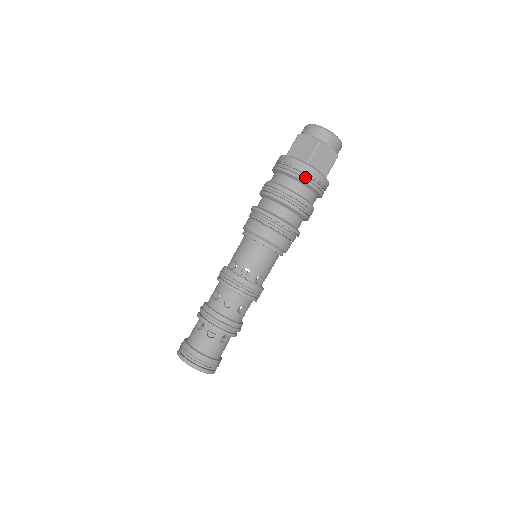
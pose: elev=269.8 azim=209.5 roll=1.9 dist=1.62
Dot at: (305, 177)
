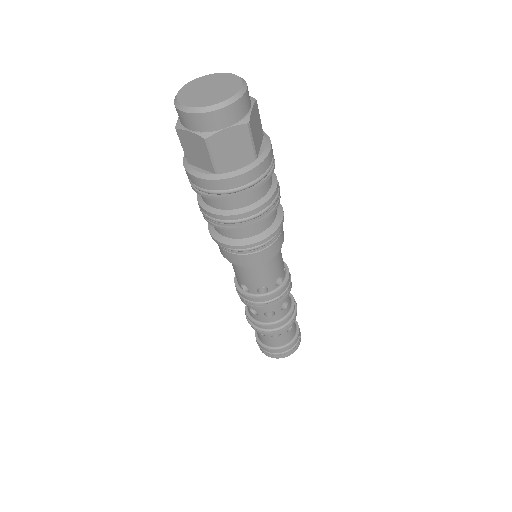
Dot at: (268, 173)
